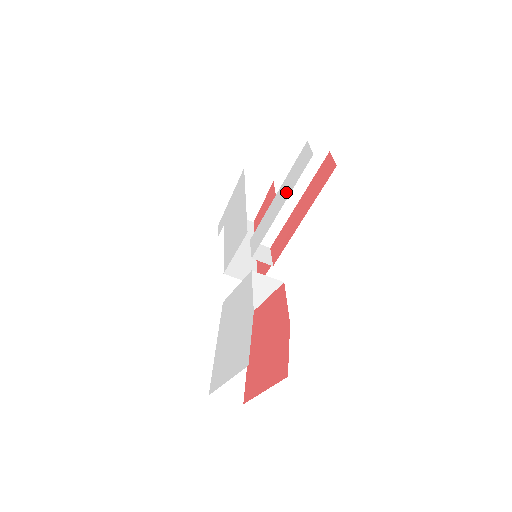
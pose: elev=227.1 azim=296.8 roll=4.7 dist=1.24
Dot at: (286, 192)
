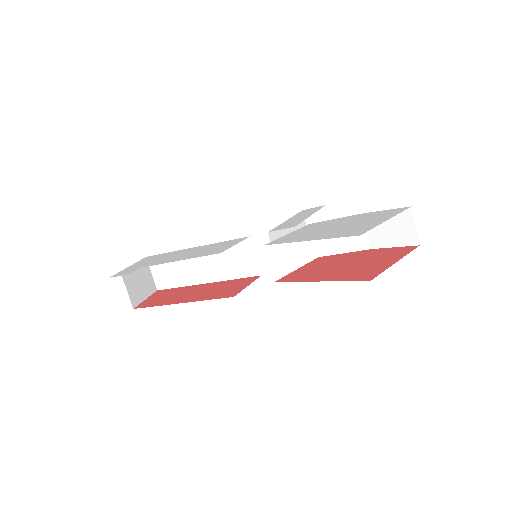
Dot at: (308, 213)
